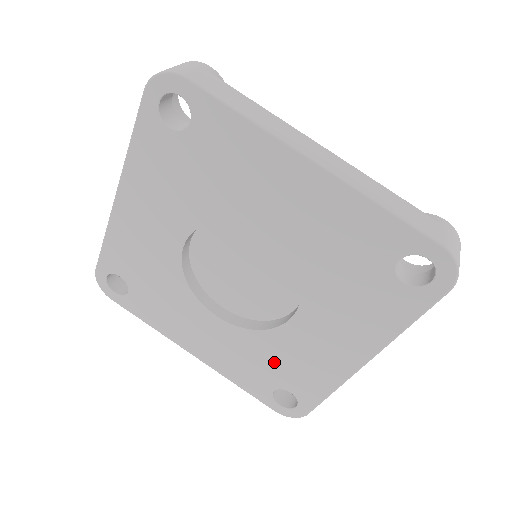
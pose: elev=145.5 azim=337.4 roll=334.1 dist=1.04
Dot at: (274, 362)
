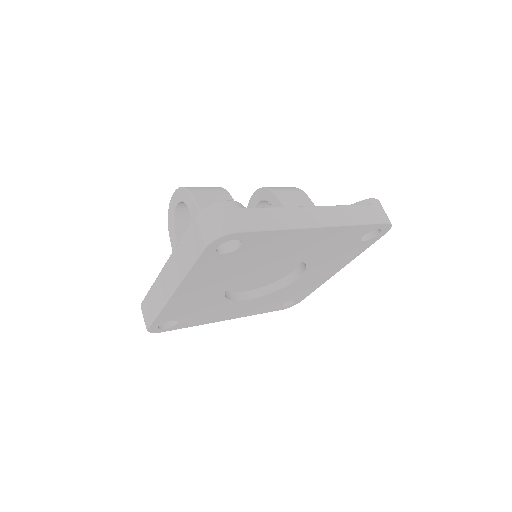
Dot at: (284, 296)
